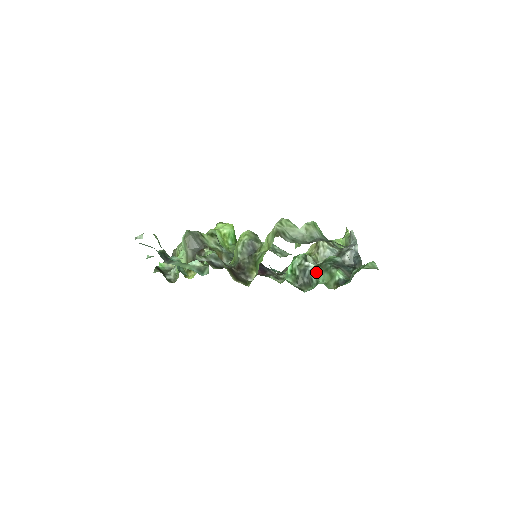
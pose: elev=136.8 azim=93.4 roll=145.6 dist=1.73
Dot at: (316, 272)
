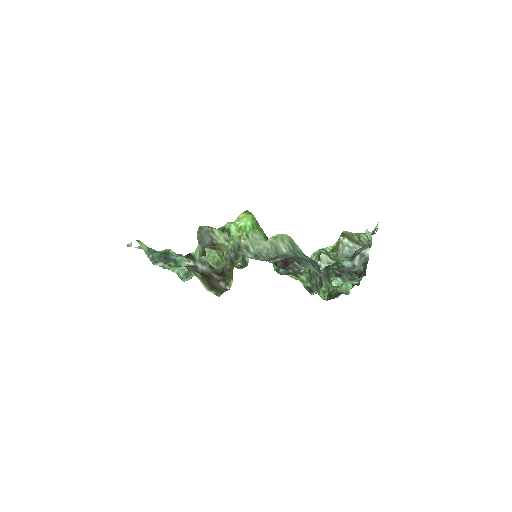
Dot at: occluded
